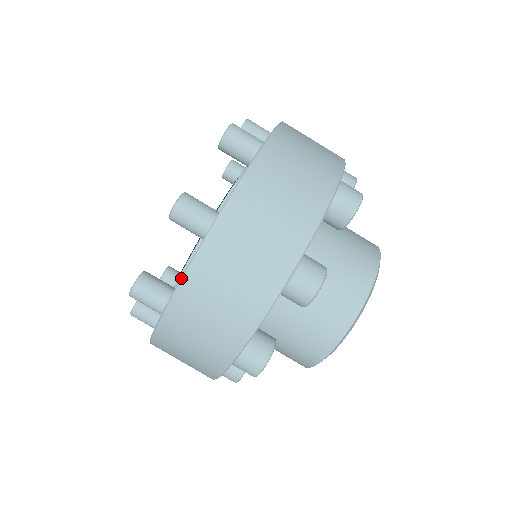
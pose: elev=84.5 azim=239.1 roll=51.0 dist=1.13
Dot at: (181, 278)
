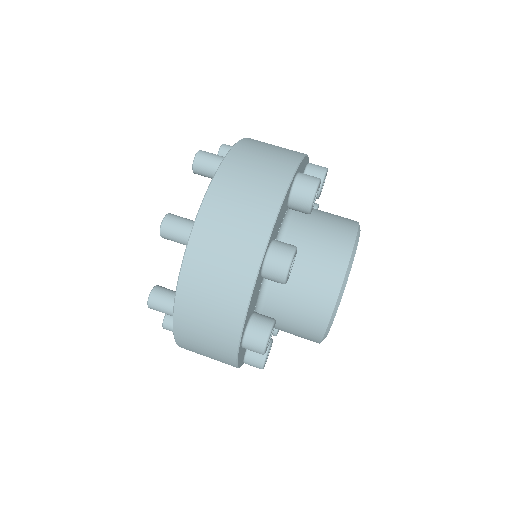
Dot at: (177, 281)
